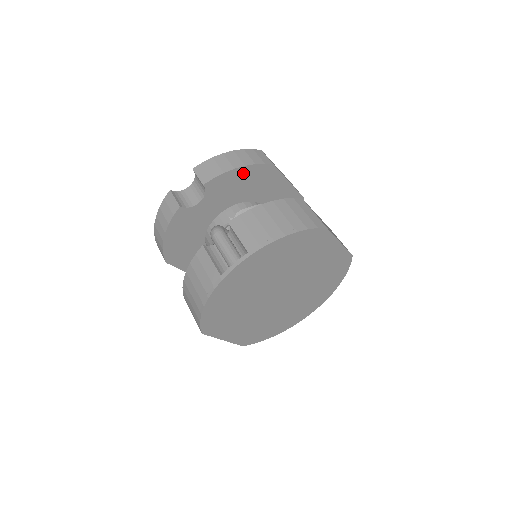
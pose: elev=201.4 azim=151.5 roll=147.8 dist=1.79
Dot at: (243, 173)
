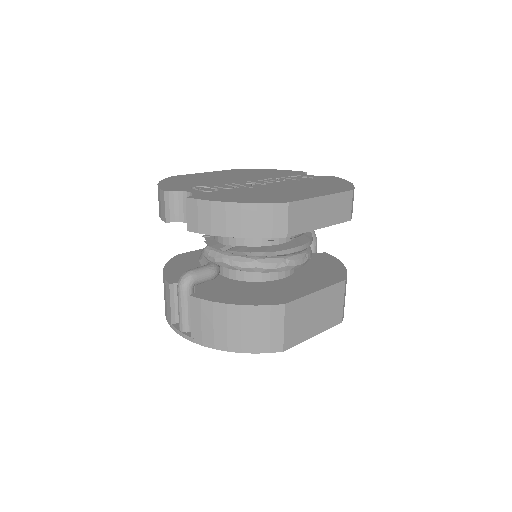
Dot at: occluded
